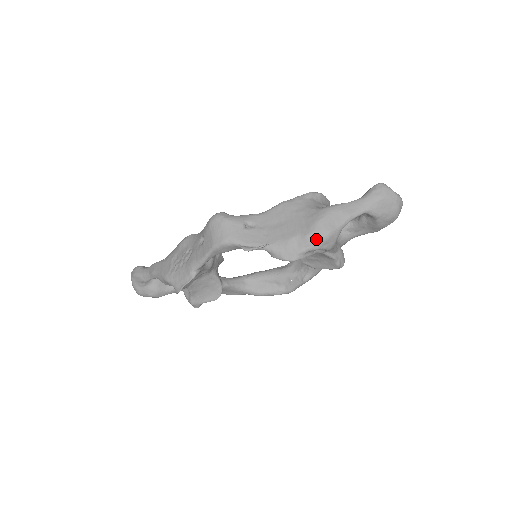
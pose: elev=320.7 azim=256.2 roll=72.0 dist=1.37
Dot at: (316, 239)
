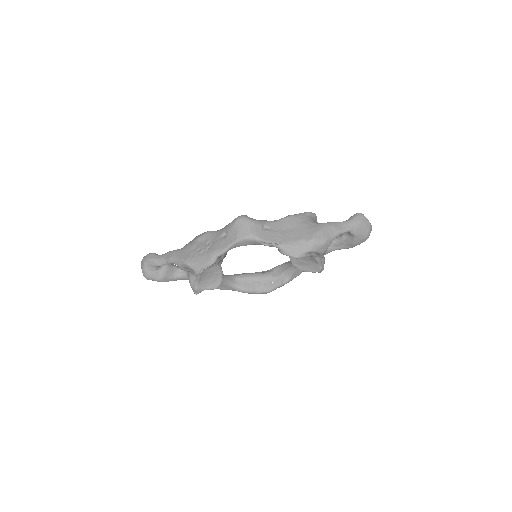
Dot at: (316, 244)
